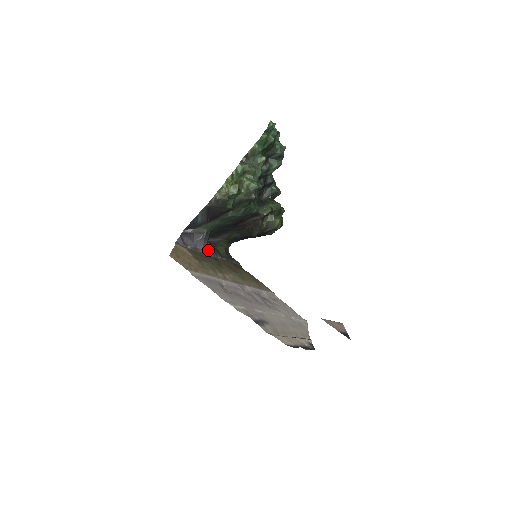
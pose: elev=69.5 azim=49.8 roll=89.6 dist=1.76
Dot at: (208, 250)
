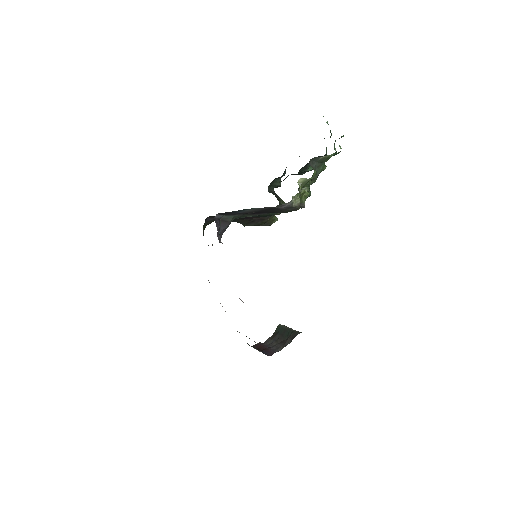
Dot at: occluded
